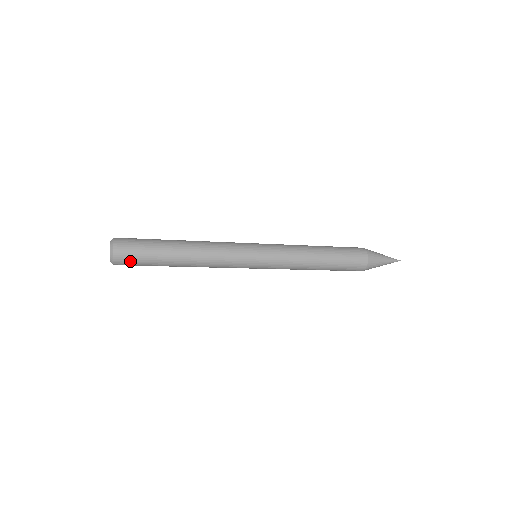
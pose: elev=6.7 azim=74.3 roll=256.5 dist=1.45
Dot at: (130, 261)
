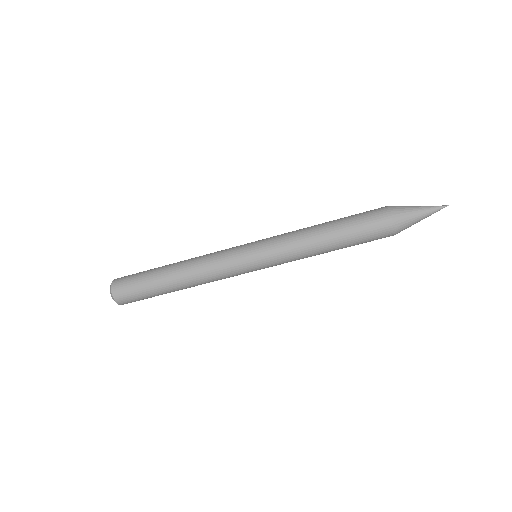
Dot at: (126, 288)
